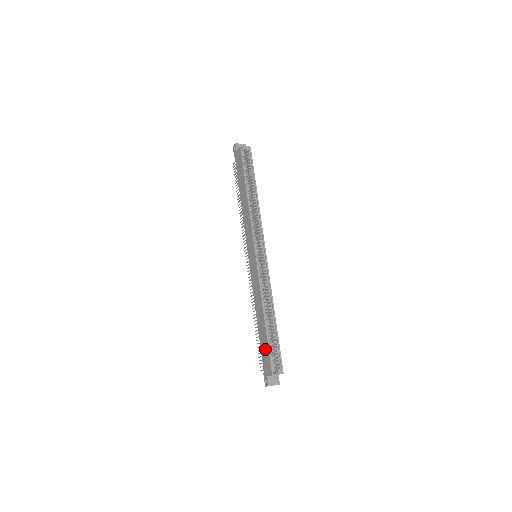
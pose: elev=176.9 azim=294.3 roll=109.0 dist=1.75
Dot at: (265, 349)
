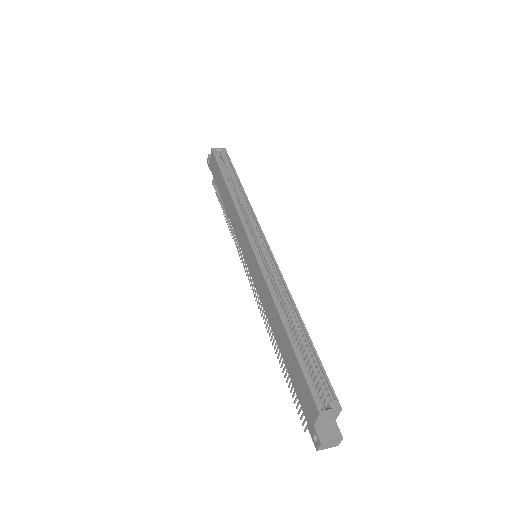
Dot at: (297, 376)
